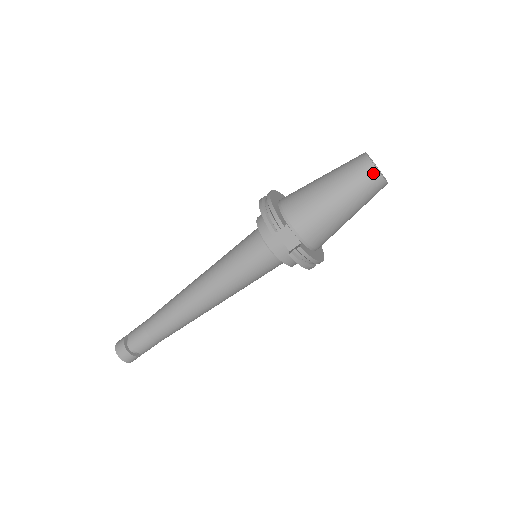
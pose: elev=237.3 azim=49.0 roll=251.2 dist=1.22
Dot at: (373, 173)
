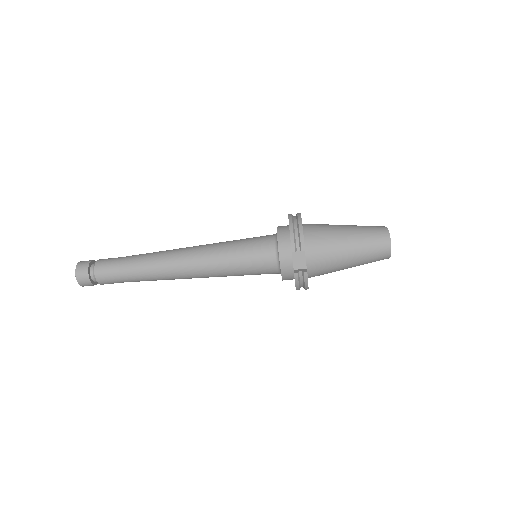
Dot at: (387, 247)
